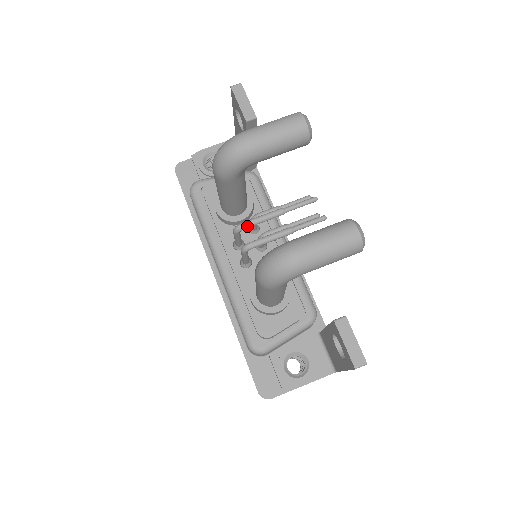
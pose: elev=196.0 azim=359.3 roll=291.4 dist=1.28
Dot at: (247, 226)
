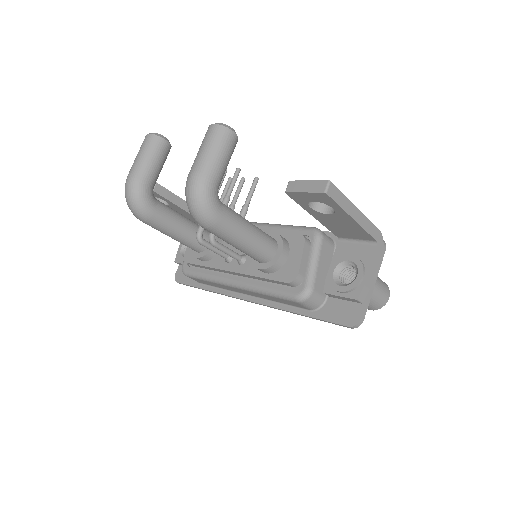
Dot at: (201, 229)
